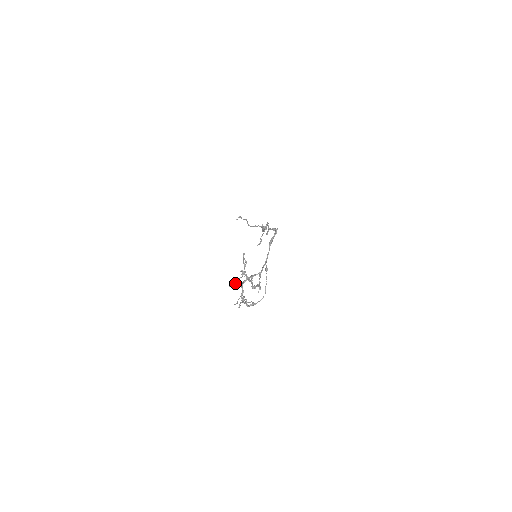
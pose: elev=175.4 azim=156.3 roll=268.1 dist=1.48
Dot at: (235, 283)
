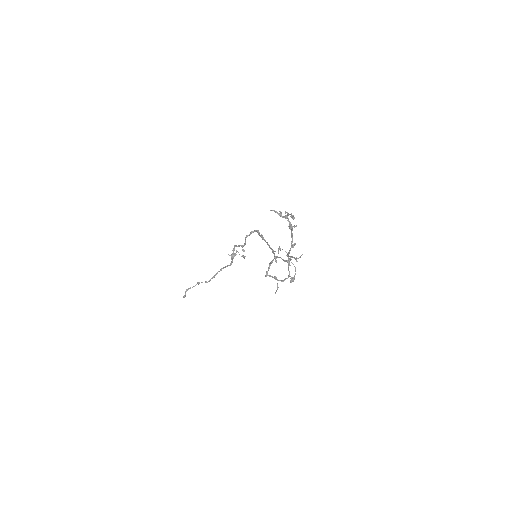
Dot at: (292, 216)
